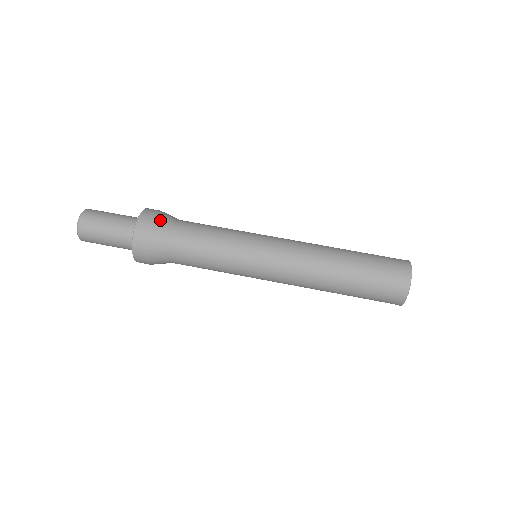
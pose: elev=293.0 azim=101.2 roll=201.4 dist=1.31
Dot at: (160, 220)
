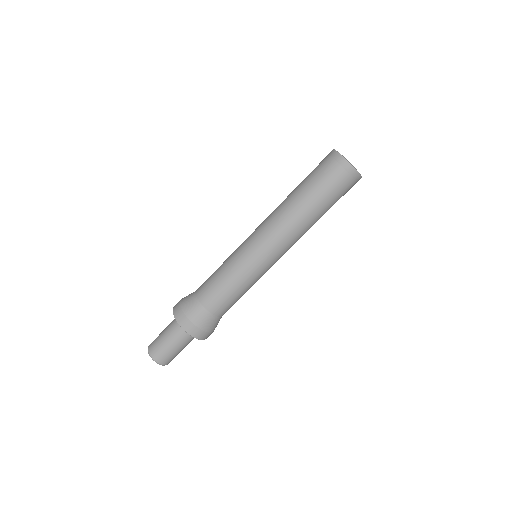
Dot at: (187, 307)
